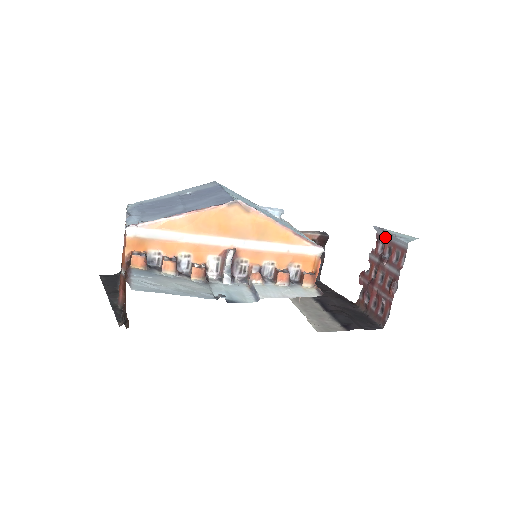
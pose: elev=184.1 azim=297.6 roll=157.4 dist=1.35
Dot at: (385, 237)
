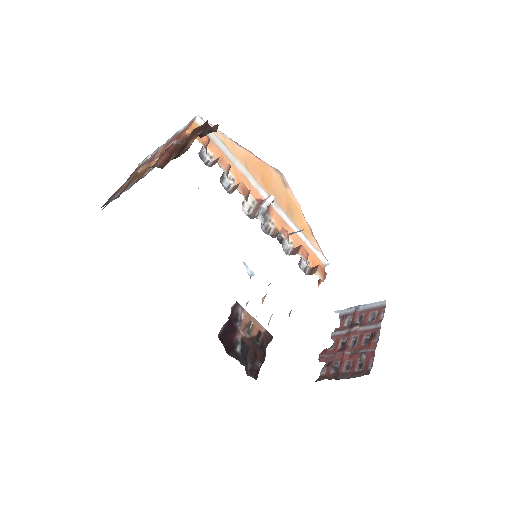
Dot at: (353, 311)
